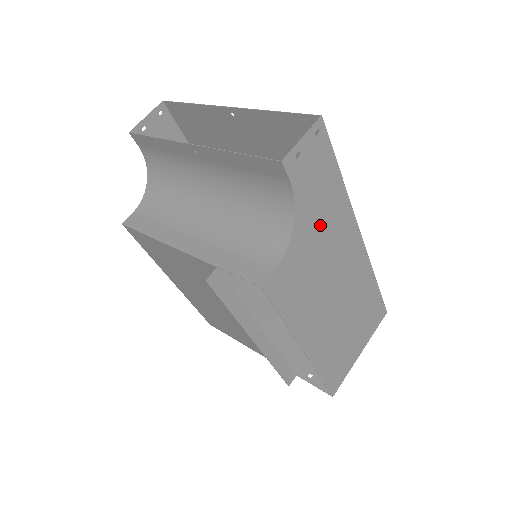
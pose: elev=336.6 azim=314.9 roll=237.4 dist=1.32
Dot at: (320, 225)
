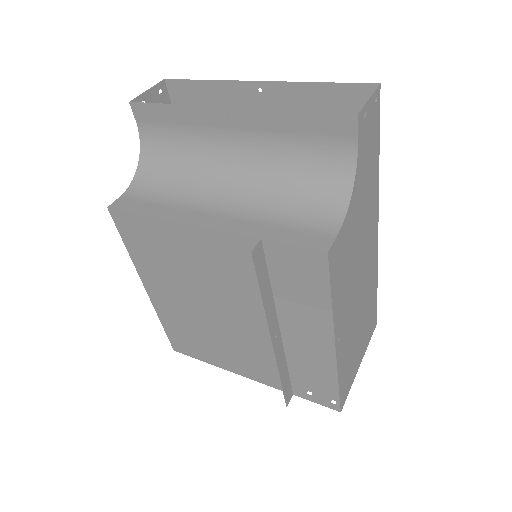
Dot at: (363, 202)
